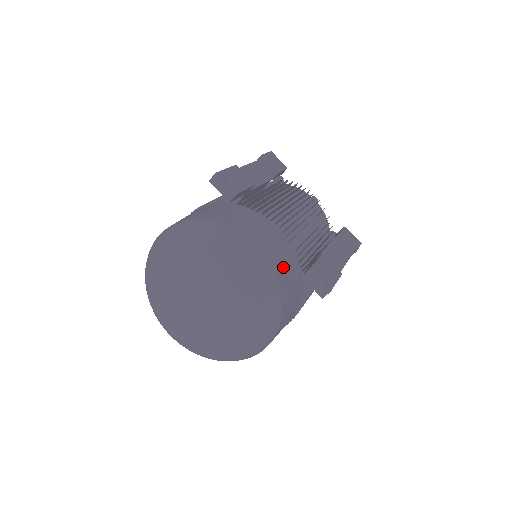
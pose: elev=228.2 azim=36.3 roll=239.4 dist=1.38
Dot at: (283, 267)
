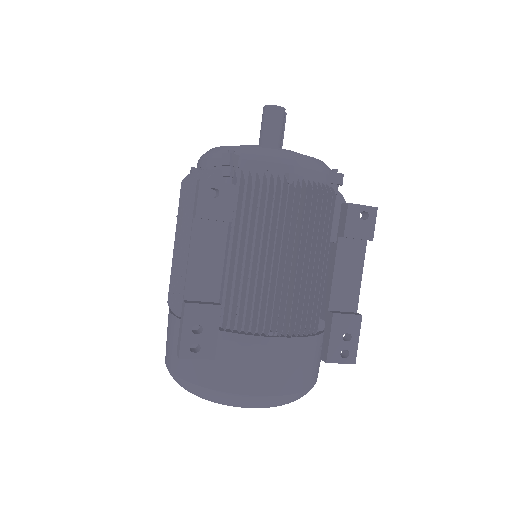
Dot at: (299, 373)
